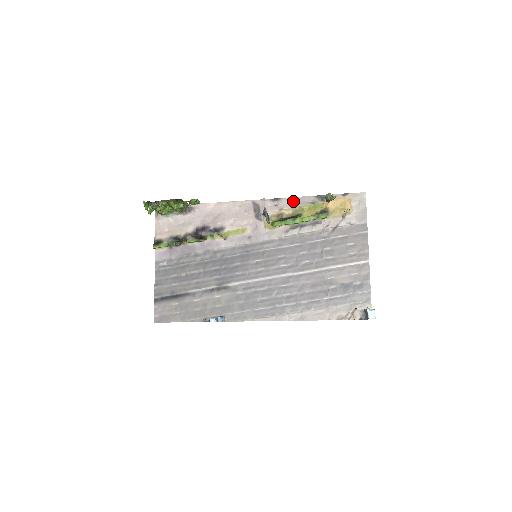
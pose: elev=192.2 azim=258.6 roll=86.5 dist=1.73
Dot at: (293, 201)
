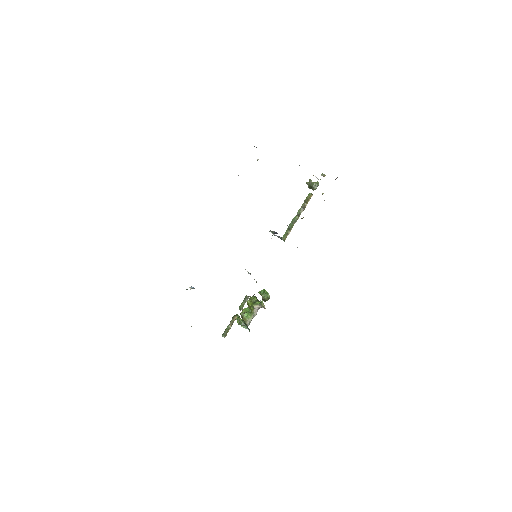
Dot at: occluded
